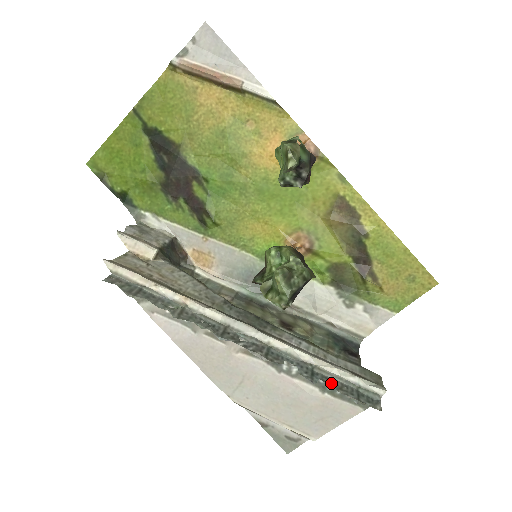
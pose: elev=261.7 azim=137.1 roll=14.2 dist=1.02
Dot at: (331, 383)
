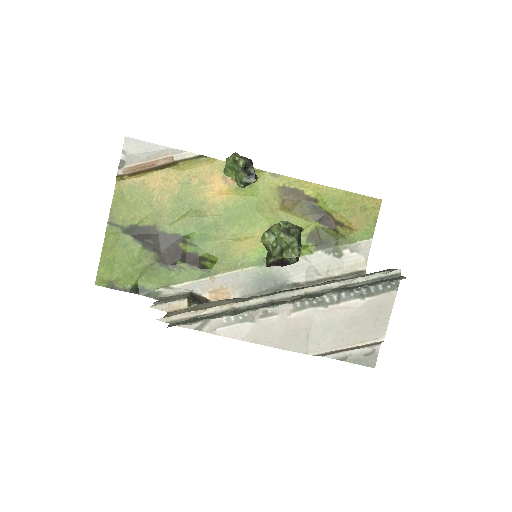
Dot at: (363, 288)
